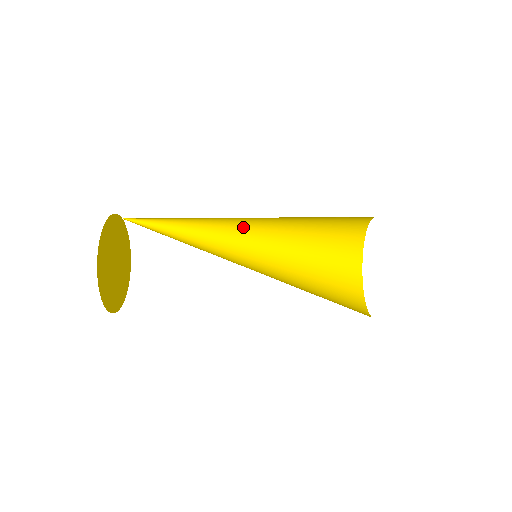
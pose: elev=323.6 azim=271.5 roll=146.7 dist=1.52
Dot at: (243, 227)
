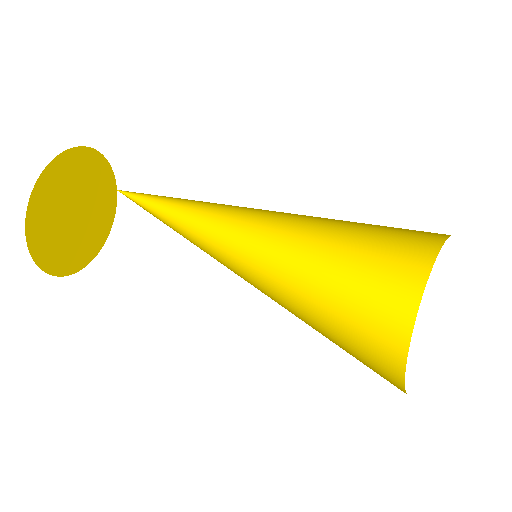
Dot at: (253, 241)
